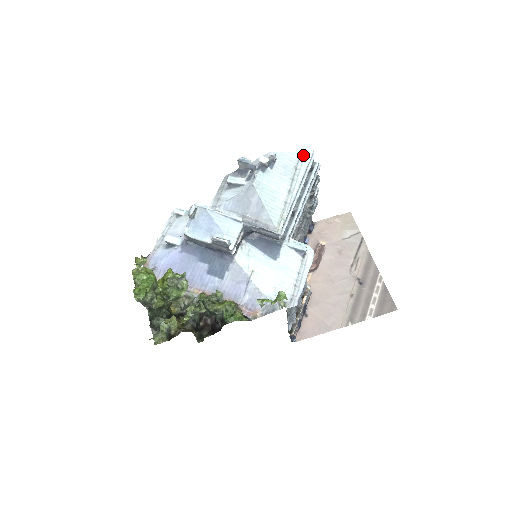
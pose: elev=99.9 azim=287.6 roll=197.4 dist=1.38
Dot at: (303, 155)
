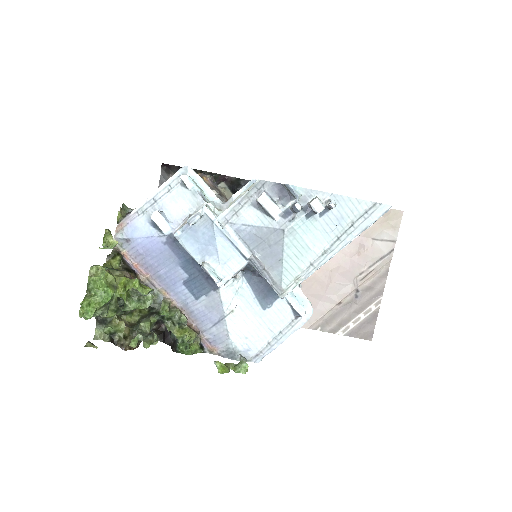
Dot at: (373, 209)
